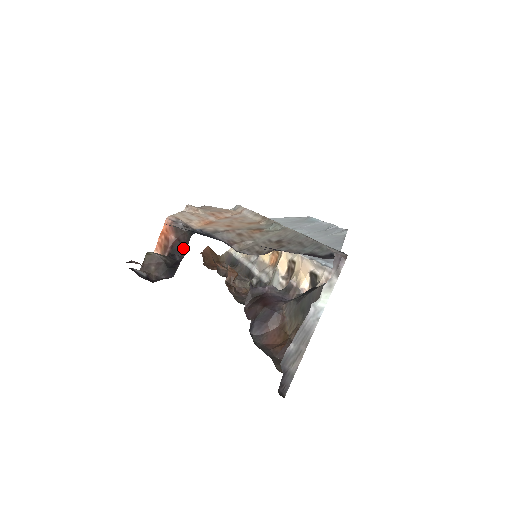
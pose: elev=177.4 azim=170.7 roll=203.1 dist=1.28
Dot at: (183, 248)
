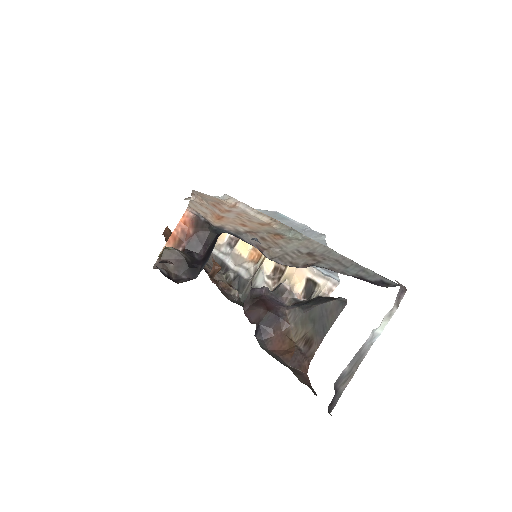
Dot at: (202, 245)
